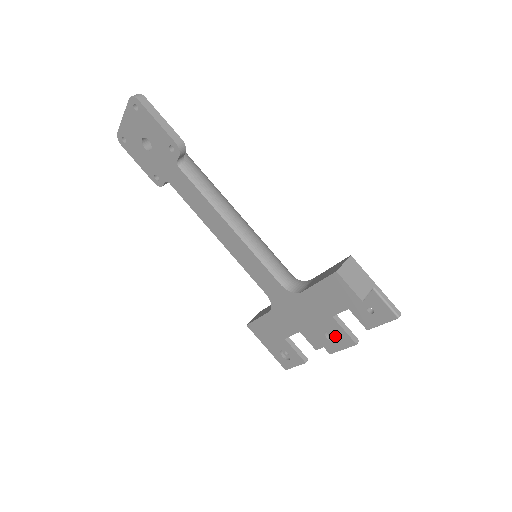
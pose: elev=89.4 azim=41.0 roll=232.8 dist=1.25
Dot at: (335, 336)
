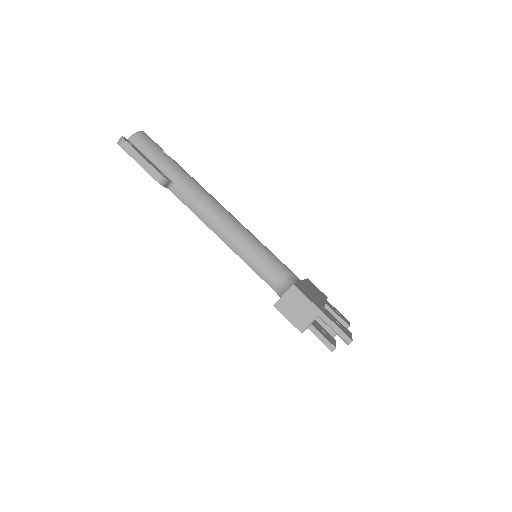
Dot at: occluded
